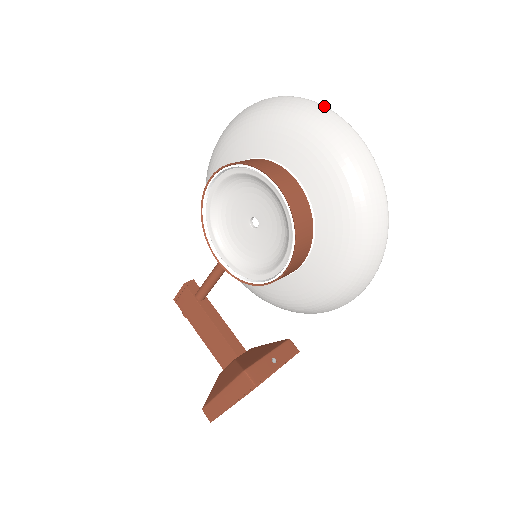
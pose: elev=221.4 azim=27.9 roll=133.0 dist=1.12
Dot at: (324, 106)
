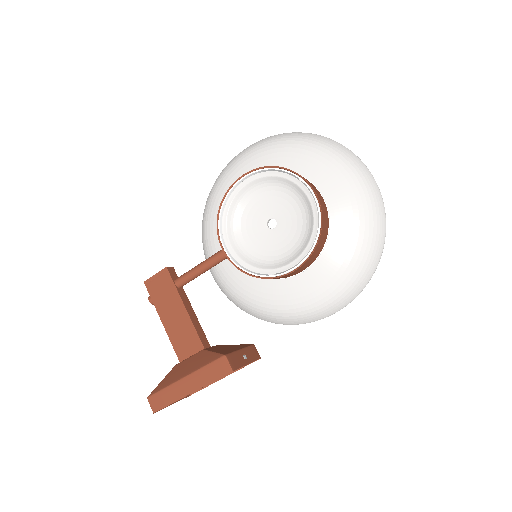
Dot at: occluded
